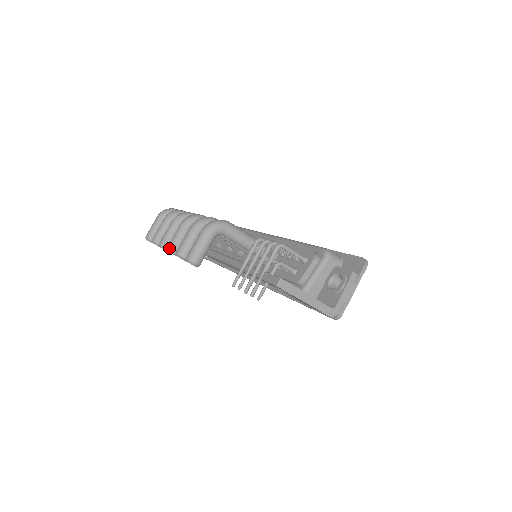
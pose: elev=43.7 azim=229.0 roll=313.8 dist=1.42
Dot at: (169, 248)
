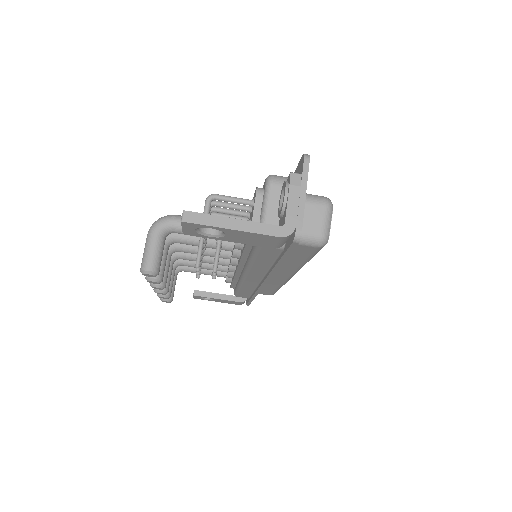
Dot at: (150, 283)
